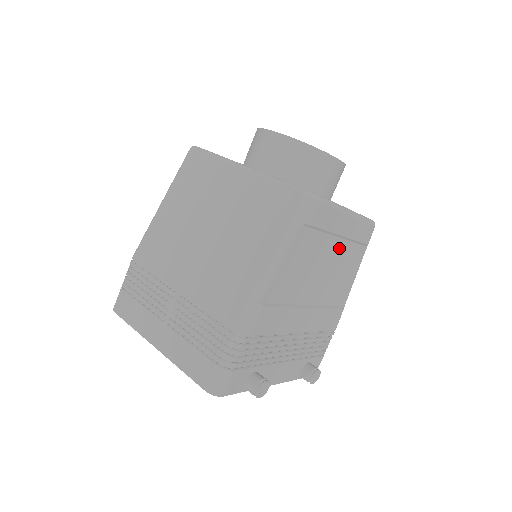
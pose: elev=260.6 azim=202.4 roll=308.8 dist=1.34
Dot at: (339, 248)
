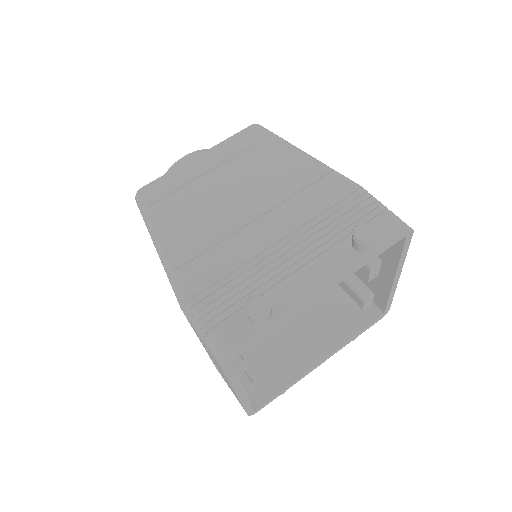
Dot at: (228, 172)
